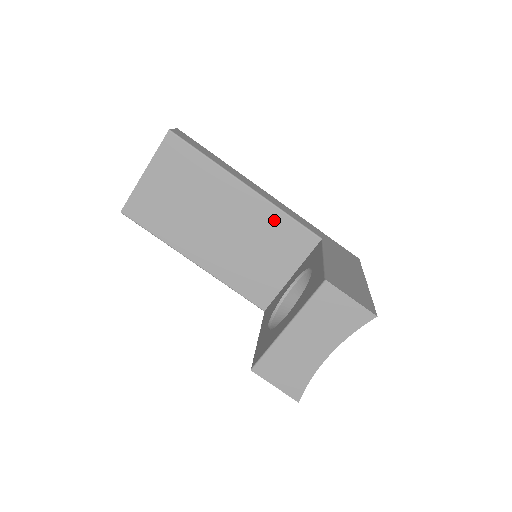
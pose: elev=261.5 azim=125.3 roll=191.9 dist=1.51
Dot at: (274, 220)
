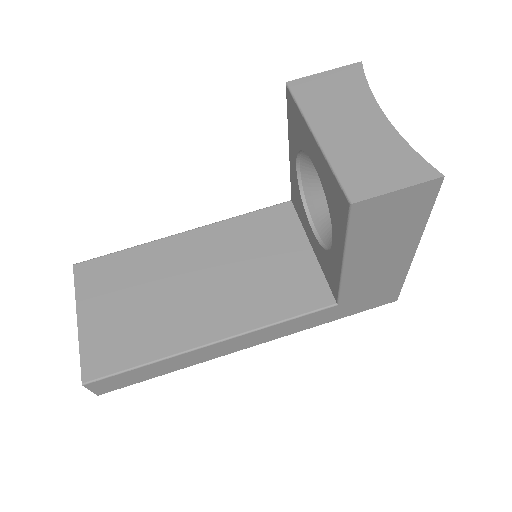
Dot at: (237, 229)
